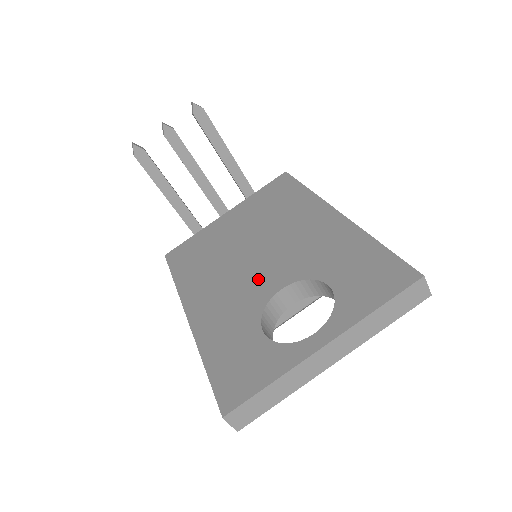
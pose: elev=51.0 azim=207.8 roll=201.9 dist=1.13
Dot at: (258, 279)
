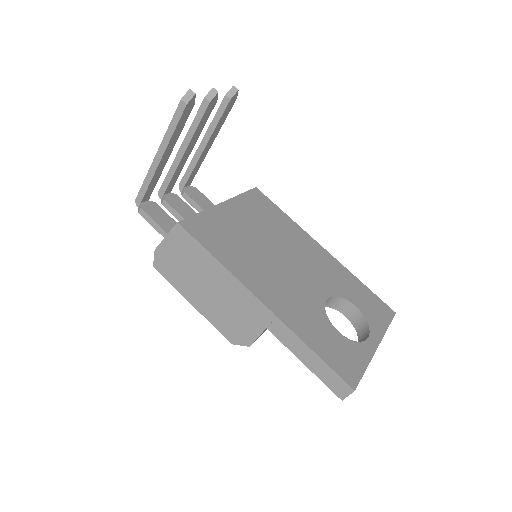
Dot at: (305, 286)
